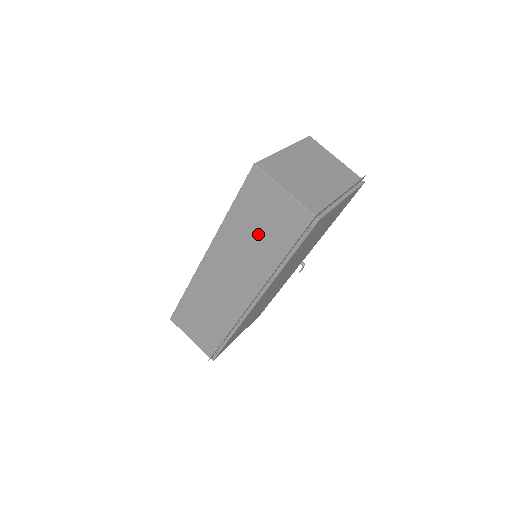
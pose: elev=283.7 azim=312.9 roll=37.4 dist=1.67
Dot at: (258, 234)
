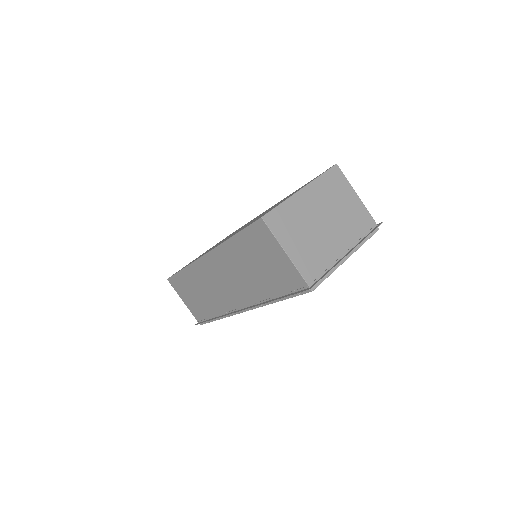
Dot at: (255, 269)
